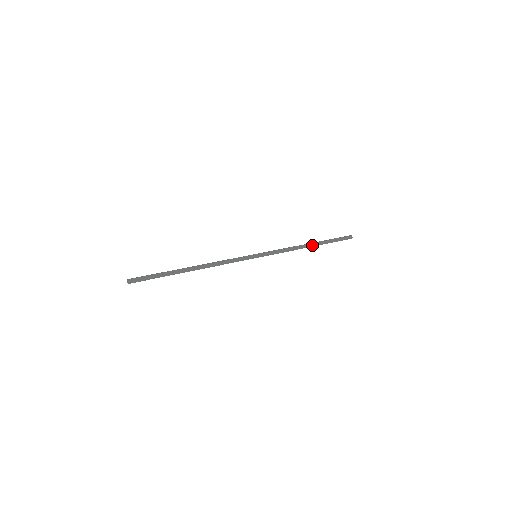
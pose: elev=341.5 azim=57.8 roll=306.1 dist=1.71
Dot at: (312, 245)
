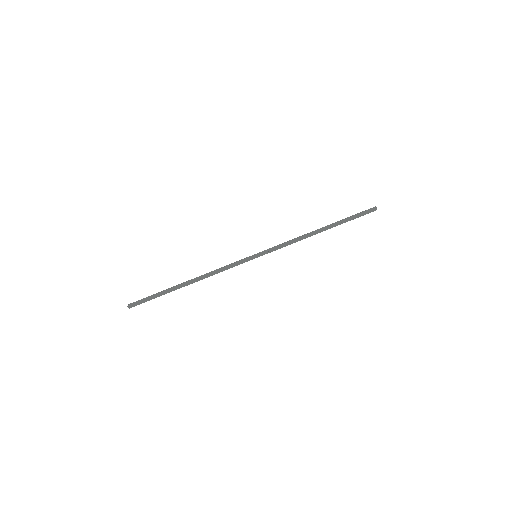
Dot at: occluded
